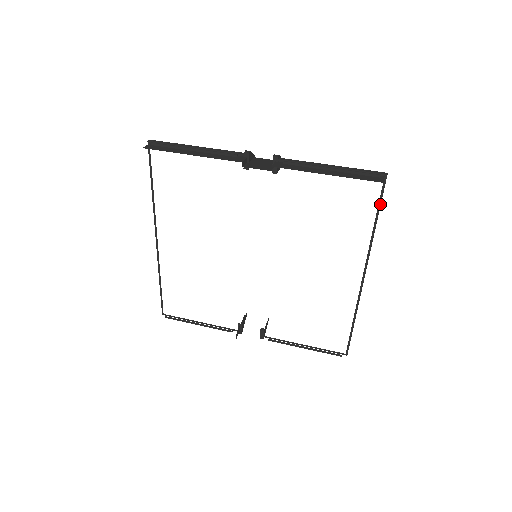
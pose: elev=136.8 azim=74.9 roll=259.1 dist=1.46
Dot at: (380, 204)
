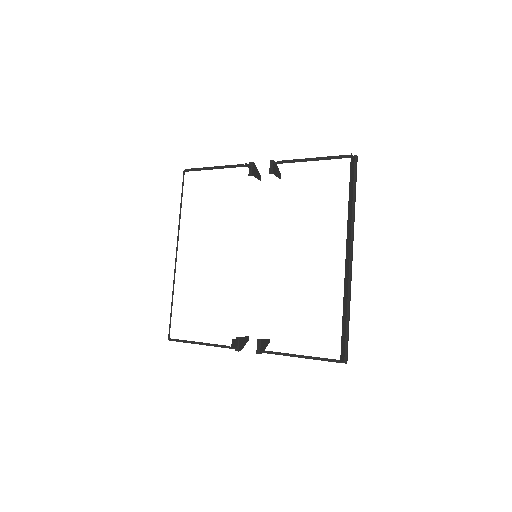
Dot at: (355, 181)
